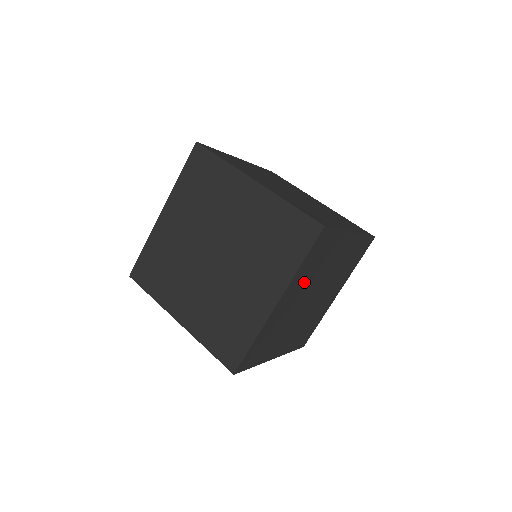
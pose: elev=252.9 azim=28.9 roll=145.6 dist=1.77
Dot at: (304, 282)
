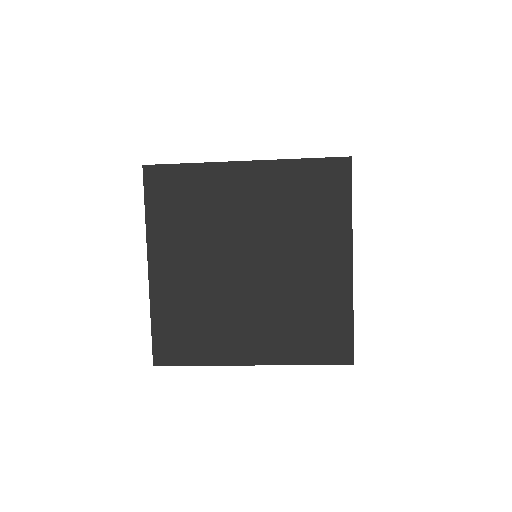
Dot at: occluded
